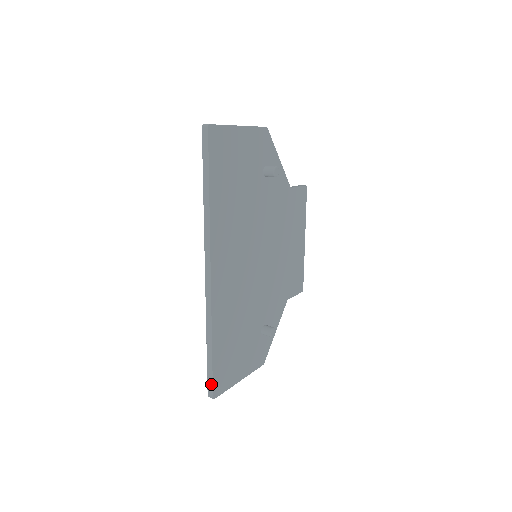
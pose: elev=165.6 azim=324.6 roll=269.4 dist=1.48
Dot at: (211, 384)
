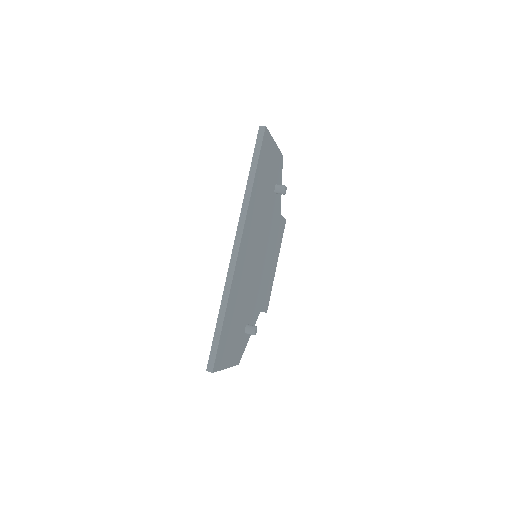
Dot at: (214, 356)
